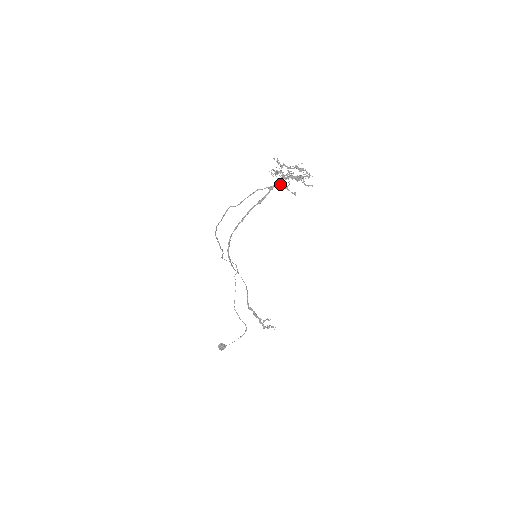
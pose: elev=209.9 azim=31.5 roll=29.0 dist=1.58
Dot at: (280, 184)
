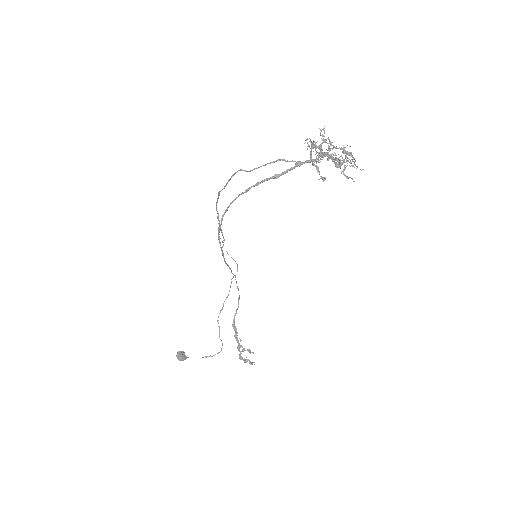
Dot at: (311, 161)
